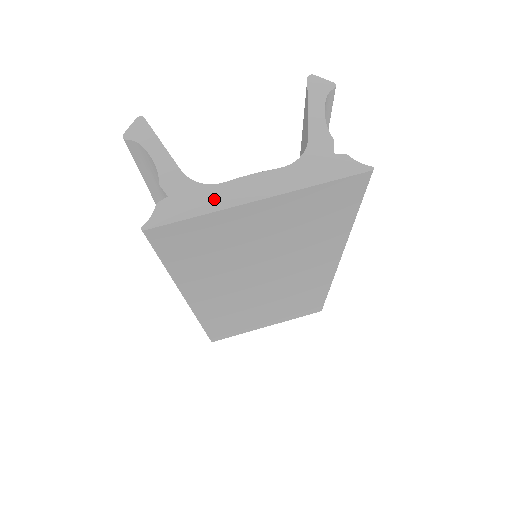
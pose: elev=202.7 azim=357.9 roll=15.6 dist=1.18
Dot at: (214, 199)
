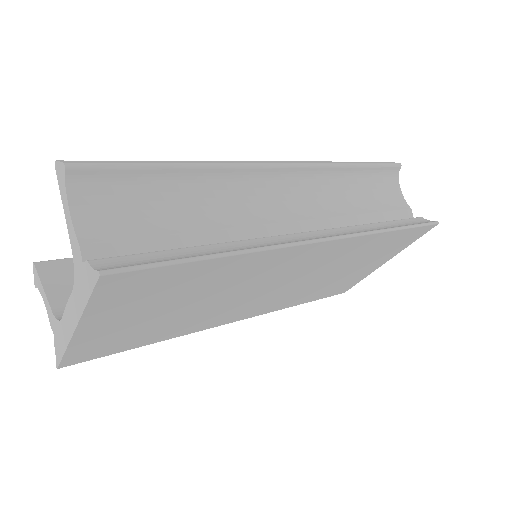
Dot at: (64, 335)
